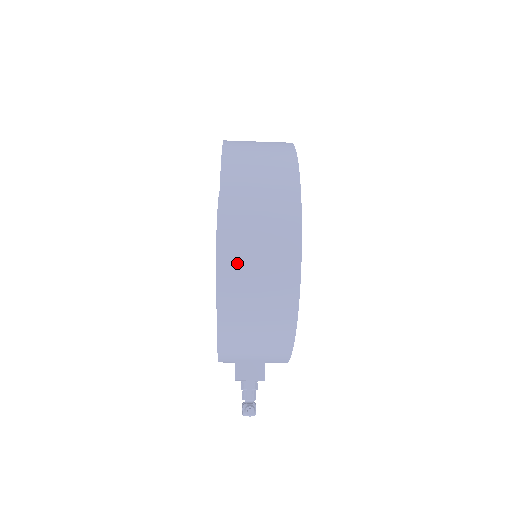
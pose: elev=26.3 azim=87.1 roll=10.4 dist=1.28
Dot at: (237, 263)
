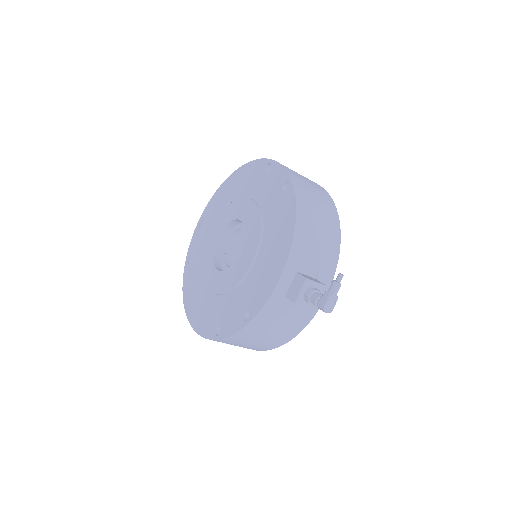
Dot at: (297, 176)
